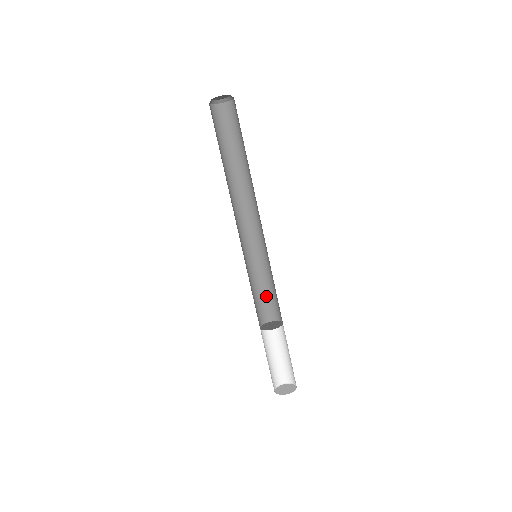
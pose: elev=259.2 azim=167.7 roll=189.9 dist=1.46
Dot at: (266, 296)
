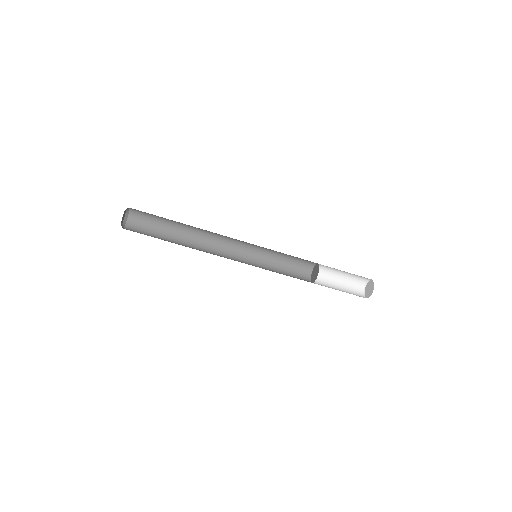
Dot at: (290, 266)
